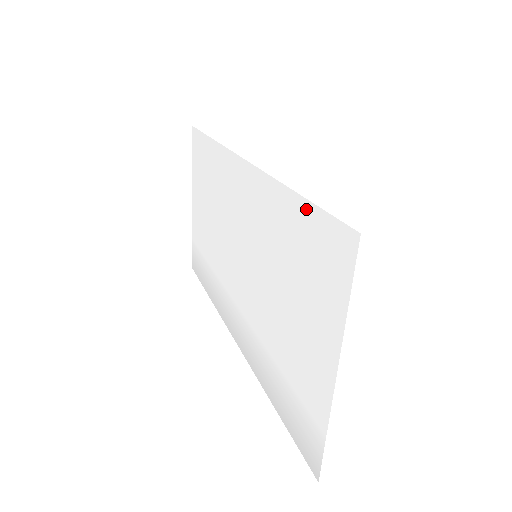
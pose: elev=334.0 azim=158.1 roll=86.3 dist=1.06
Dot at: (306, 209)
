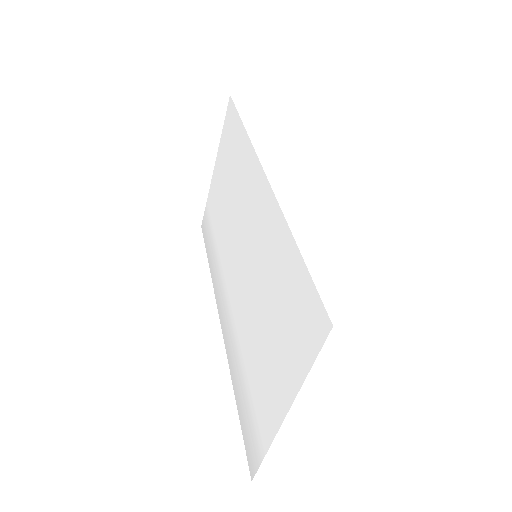
Dot at: (300, 265)
